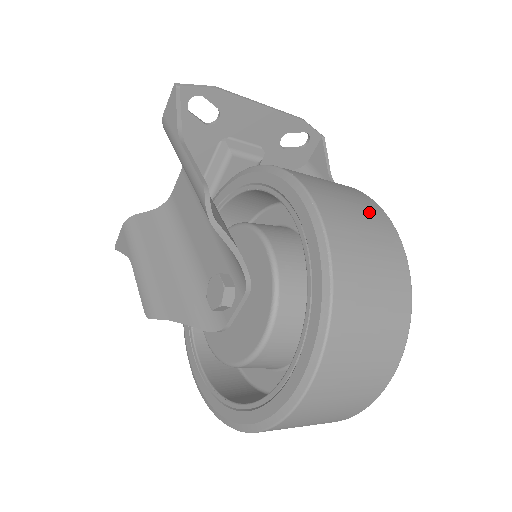
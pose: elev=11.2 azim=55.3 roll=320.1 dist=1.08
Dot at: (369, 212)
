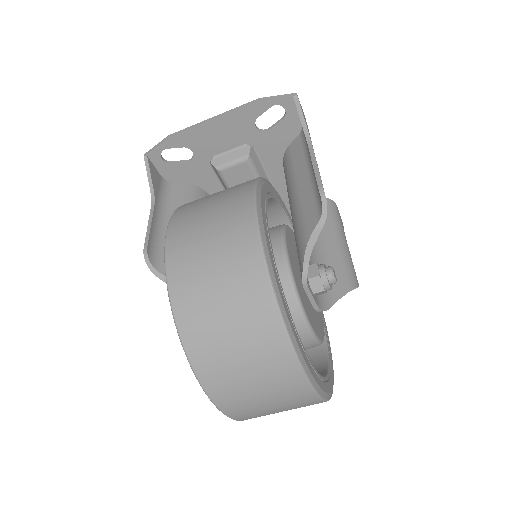
Dot at: (229, 227)
